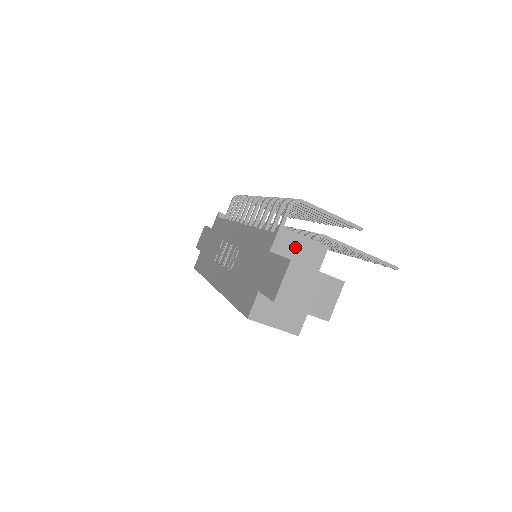
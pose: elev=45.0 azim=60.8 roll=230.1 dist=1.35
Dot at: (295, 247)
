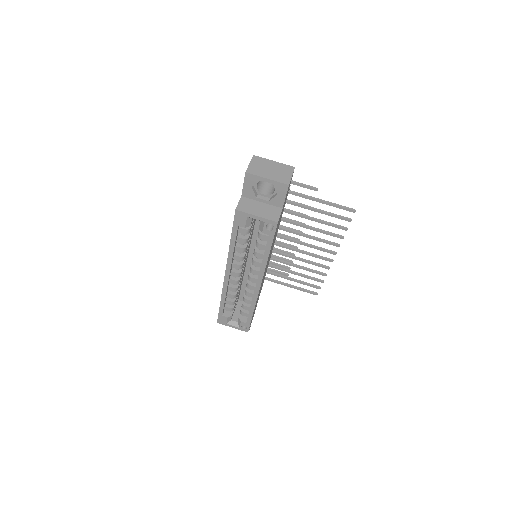
Dot at: occluded
